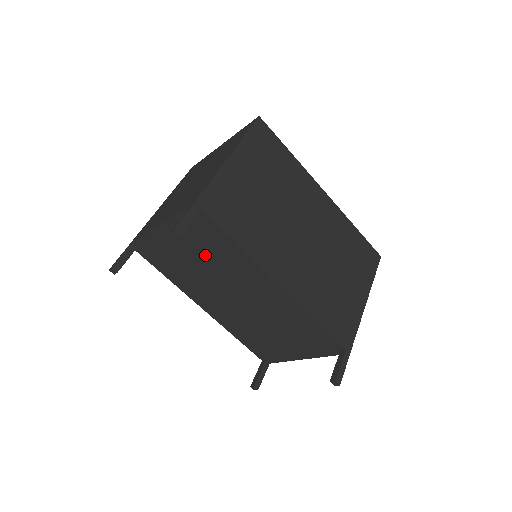
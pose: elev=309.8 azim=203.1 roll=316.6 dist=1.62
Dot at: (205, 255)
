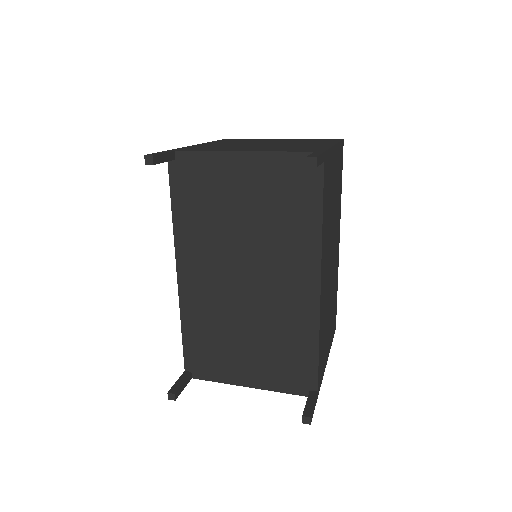
Dot at: (264, 213)
